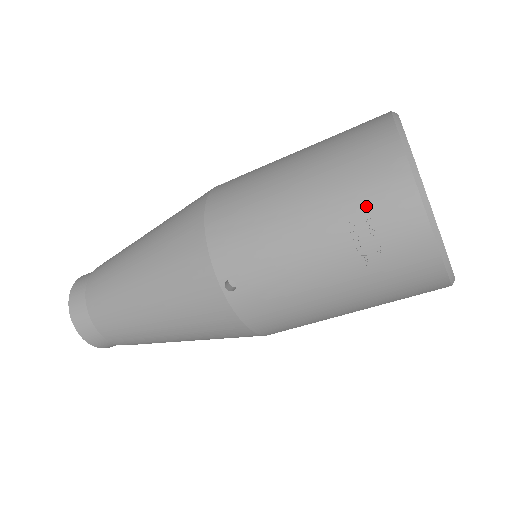
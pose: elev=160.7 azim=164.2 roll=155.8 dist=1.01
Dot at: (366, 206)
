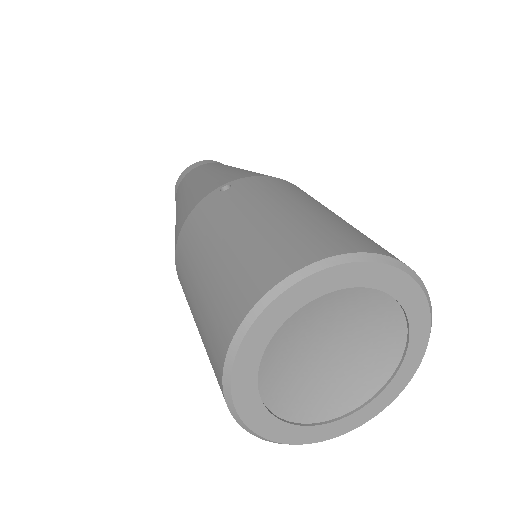
Dot at: (209, 354)
